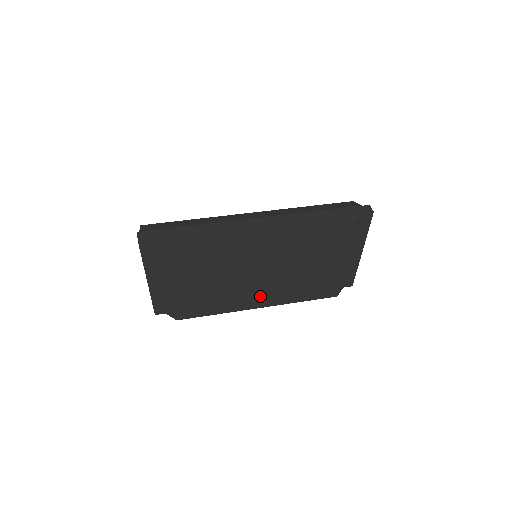
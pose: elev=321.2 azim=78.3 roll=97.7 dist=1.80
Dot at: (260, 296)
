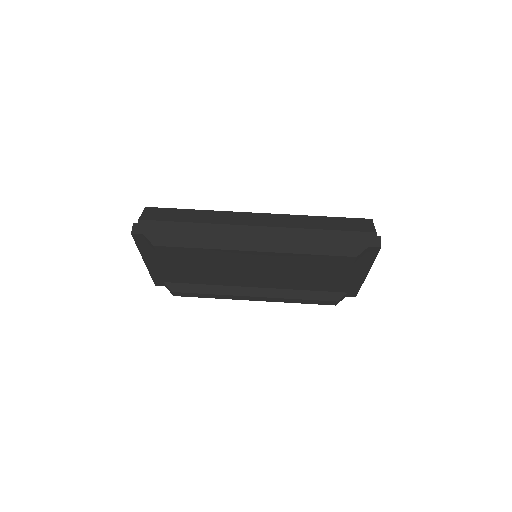
Dot at: (257, 290)
